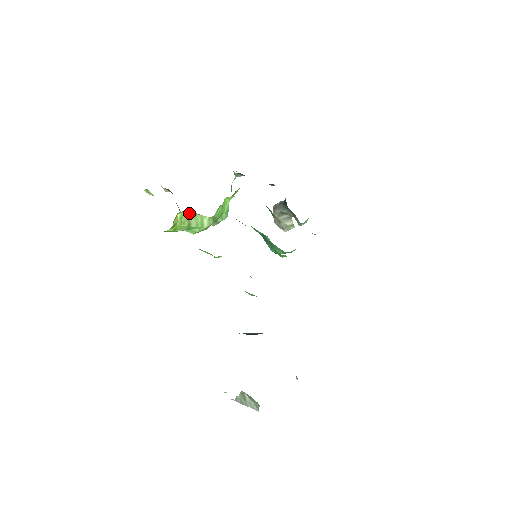
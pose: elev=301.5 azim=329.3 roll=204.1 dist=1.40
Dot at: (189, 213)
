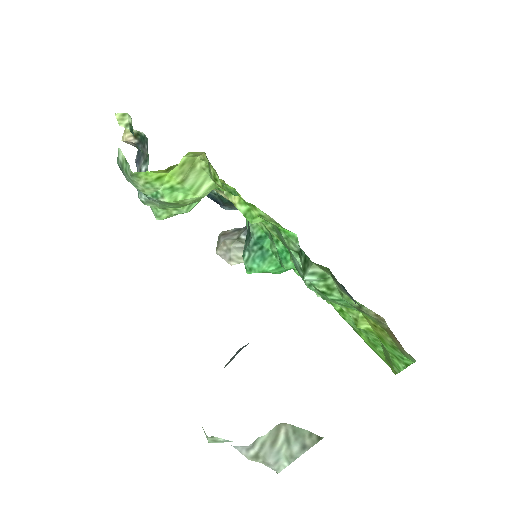
Dot at: (195, 163)
